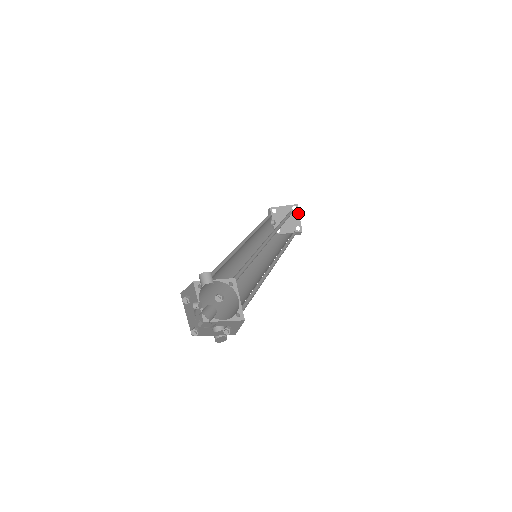
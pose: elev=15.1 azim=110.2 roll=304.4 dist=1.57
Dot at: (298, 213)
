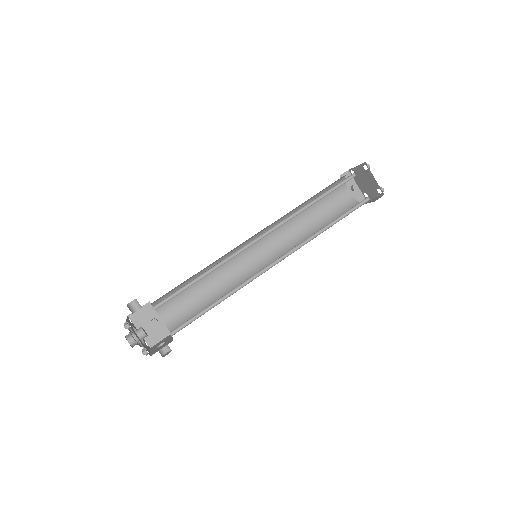
Dot at: (371, 173)
